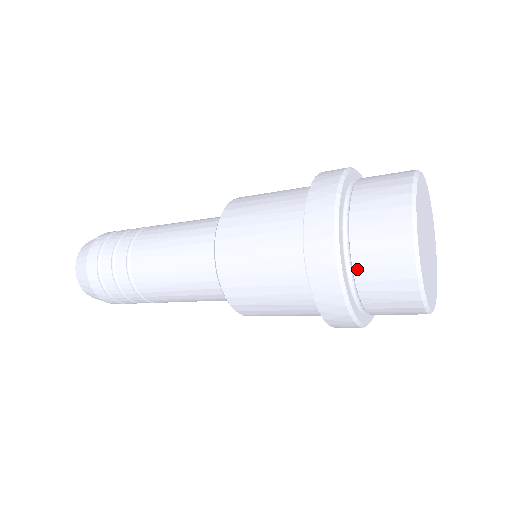
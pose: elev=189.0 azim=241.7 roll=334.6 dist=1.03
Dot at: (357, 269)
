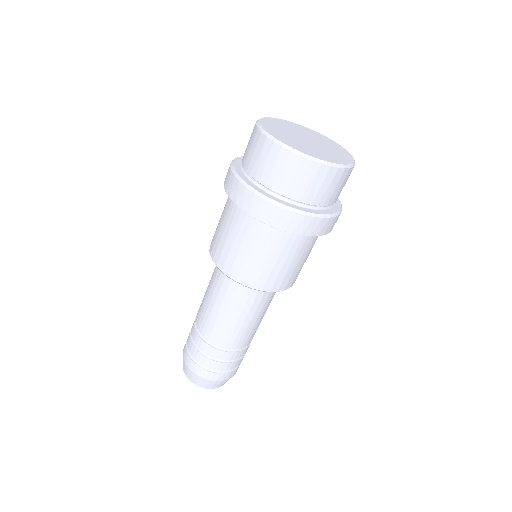
Dot at: (276, 189)
